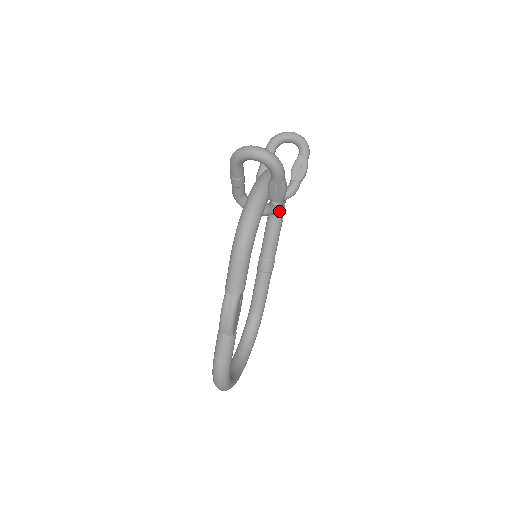
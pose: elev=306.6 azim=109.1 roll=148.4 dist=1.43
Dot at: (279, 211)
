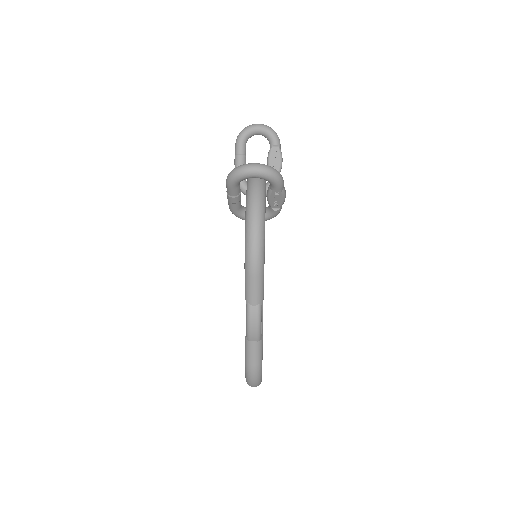
Dot at: occluded
